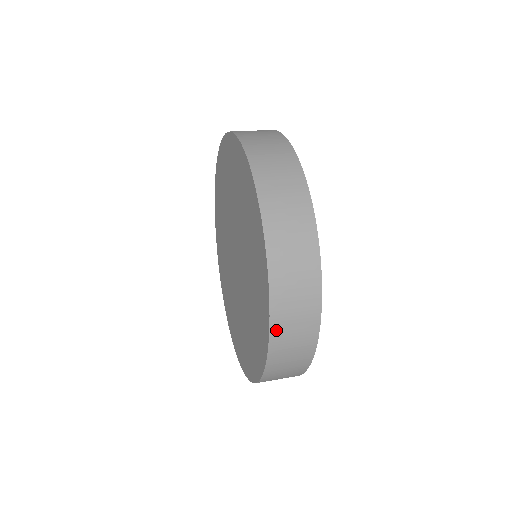
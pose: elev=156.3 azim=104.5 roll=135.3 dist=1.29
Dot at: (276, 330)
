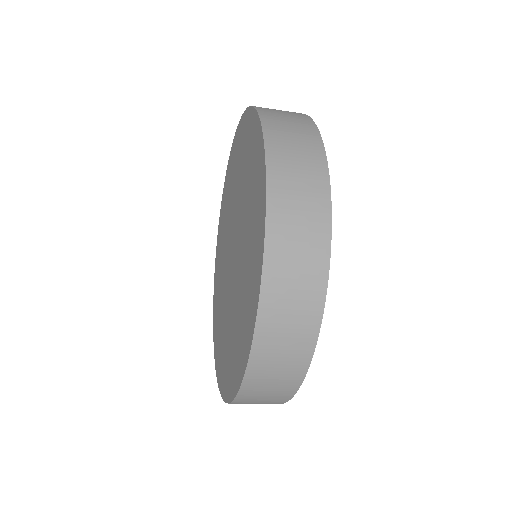
Dot at: (274, 230)
